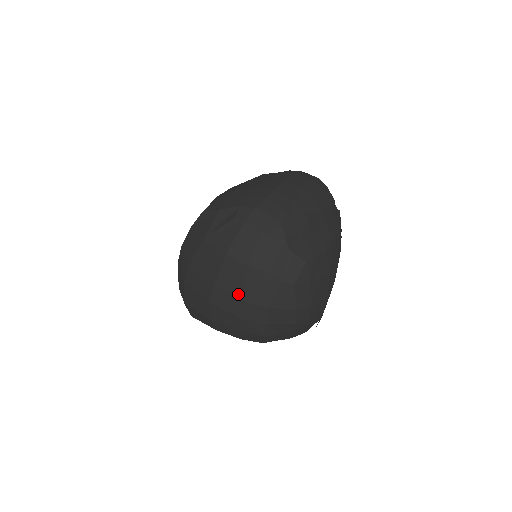
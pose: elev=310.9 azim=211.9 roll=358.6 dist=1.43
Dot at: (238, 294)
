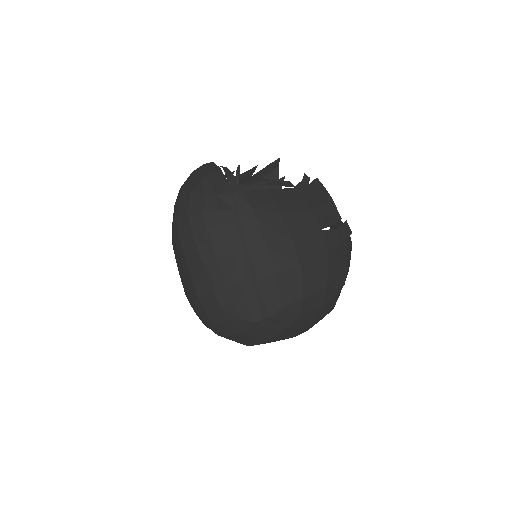
Dot at: occluded
